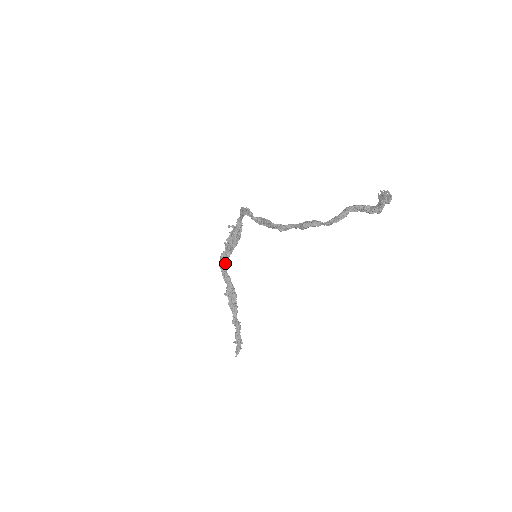
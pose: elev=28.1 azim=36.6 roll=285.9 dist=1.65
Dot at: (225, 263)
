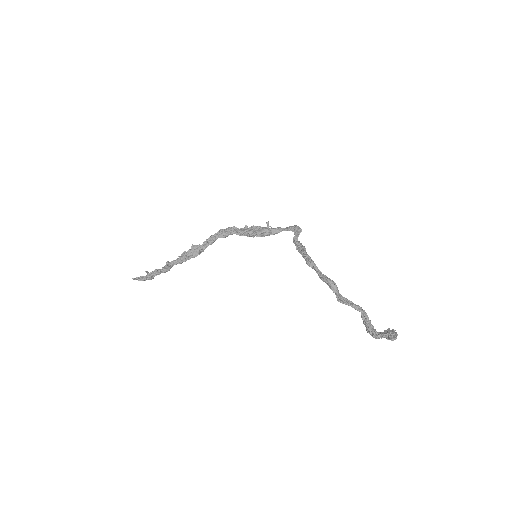
Dot at: (228, 233)
